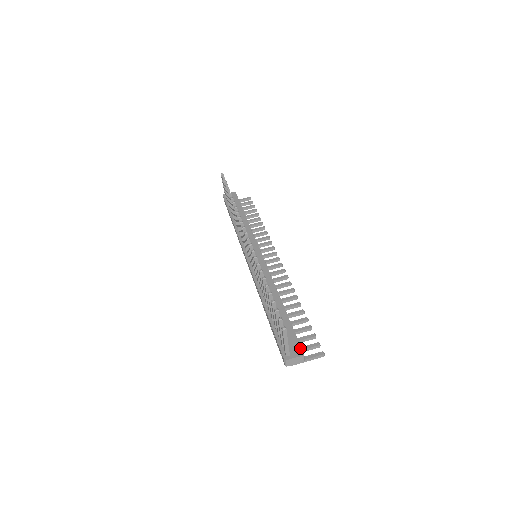
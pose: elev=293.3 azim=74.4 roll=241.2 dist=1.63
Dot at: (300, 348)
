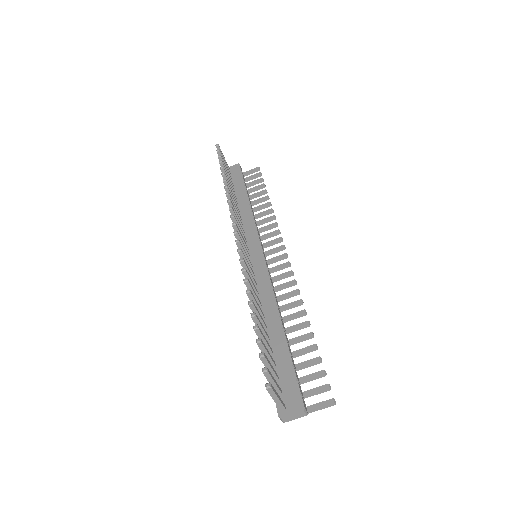
Dot at: (300, 399)
